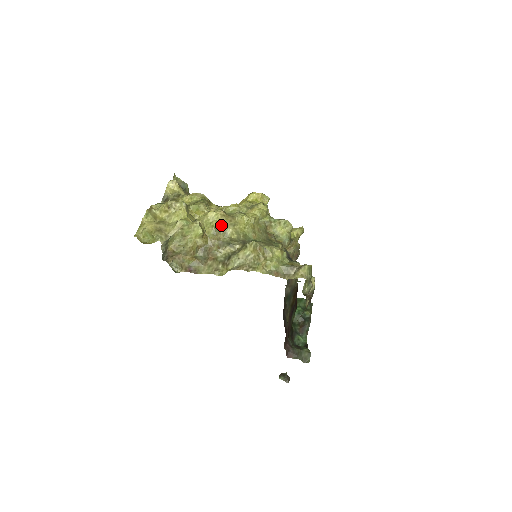
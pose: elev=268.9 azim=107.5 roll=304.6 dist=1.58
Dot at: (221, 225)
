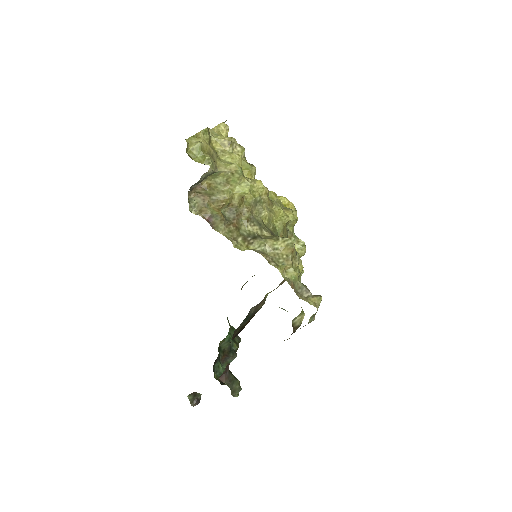
Dot at: (261, 201)
